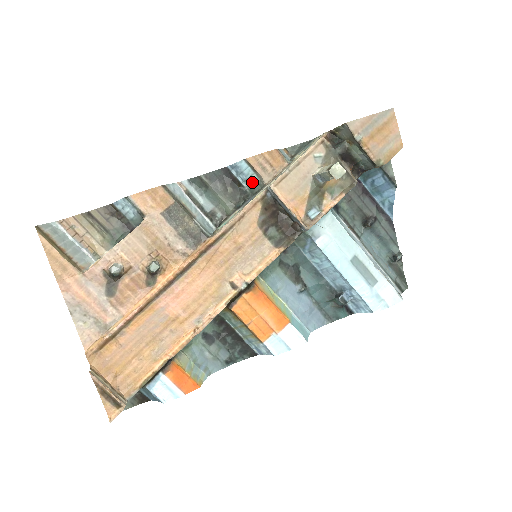
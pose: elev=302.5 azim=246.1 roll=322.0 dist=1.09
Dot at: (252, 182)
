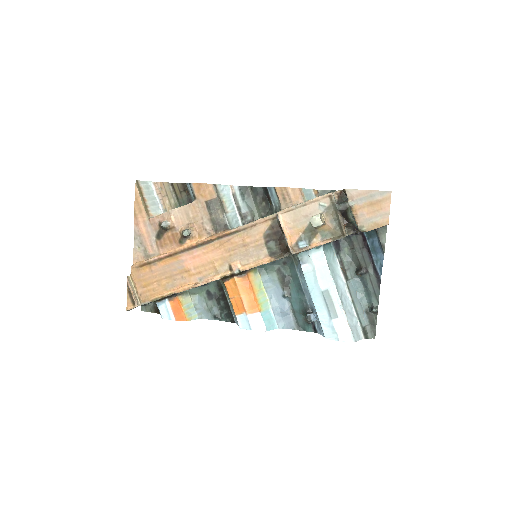
Dot at: (277, 205)
